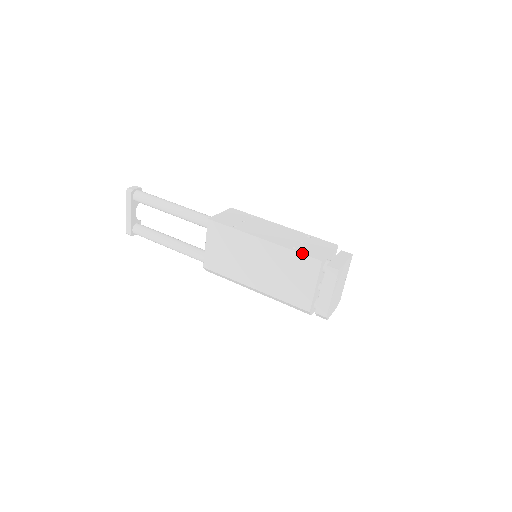
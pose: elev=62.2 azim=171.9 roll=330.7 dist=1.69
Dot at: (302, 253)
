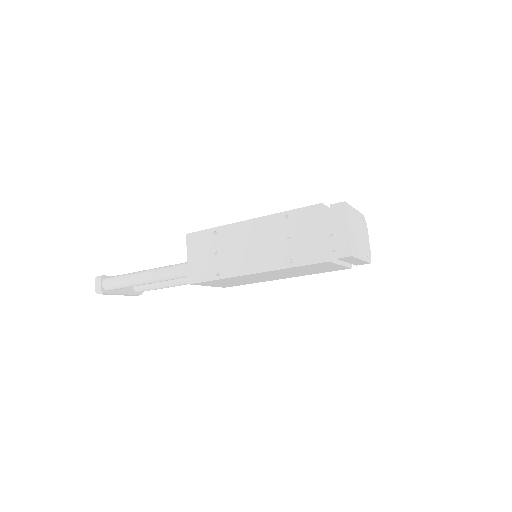
Dot at: (303, 265)
